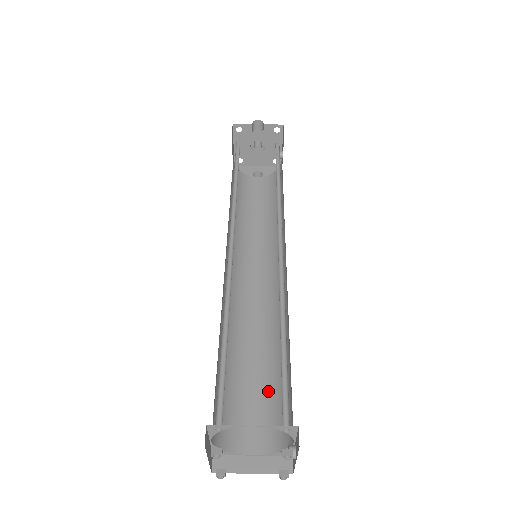
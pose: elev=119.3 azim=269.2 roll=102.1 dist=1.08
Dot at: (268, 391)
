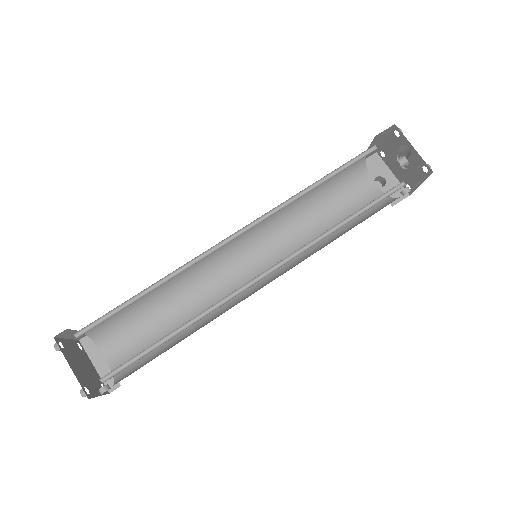
Dot at: (155, 340)
